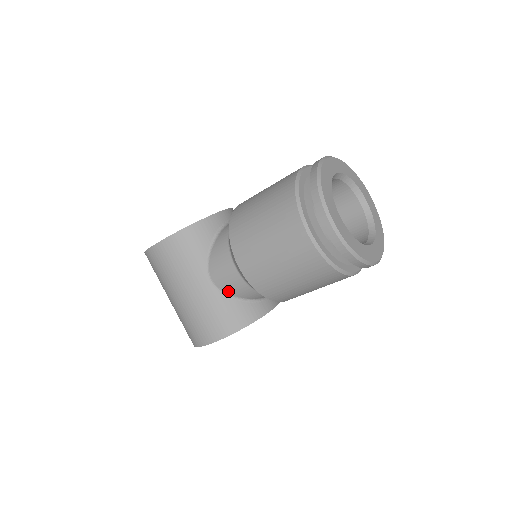
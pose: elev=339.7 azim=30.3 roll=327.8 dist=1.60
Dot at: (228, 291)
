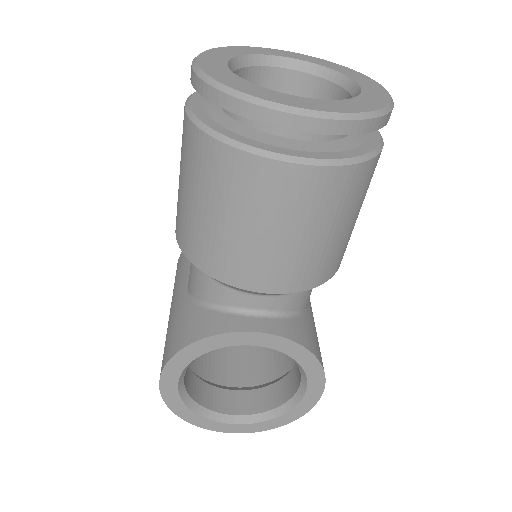
Dot at: (194, 292)
